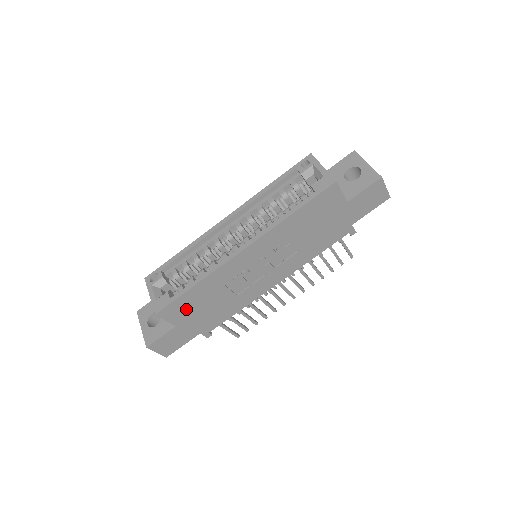
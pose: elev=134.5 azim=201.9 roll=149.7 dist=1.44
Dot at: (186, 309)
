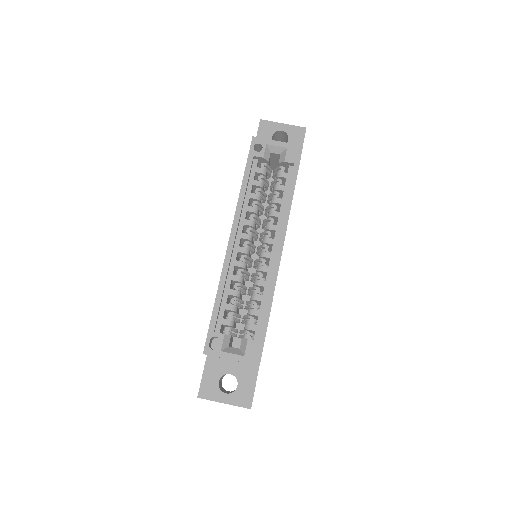
Dot at: occluded
